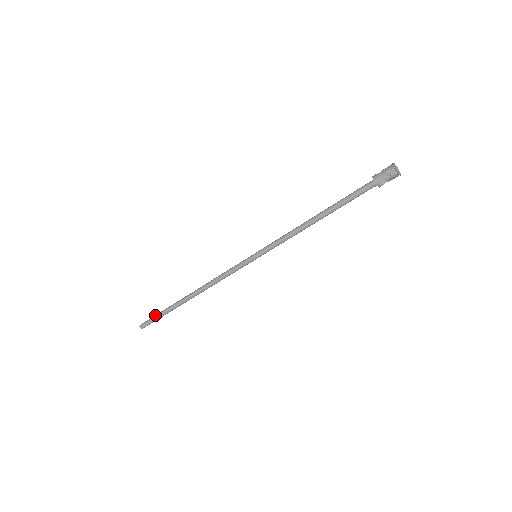
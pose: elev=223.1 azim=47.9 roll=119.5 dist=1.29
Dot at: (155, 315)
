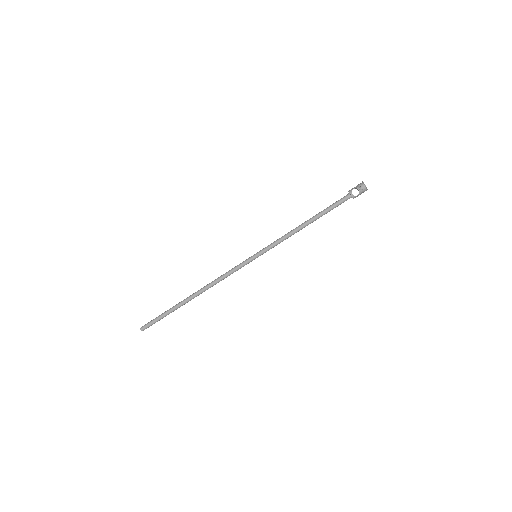
Dot at: (159, 316)
